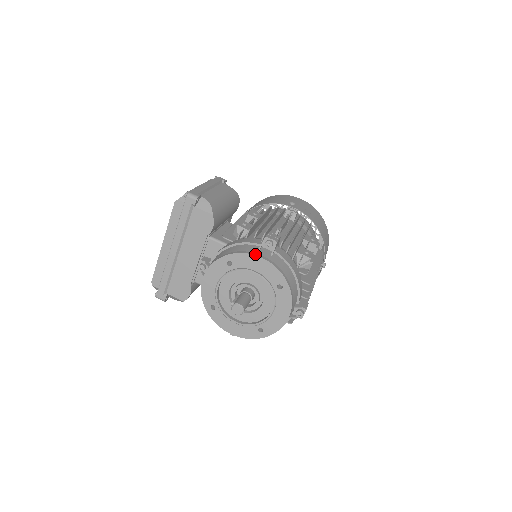
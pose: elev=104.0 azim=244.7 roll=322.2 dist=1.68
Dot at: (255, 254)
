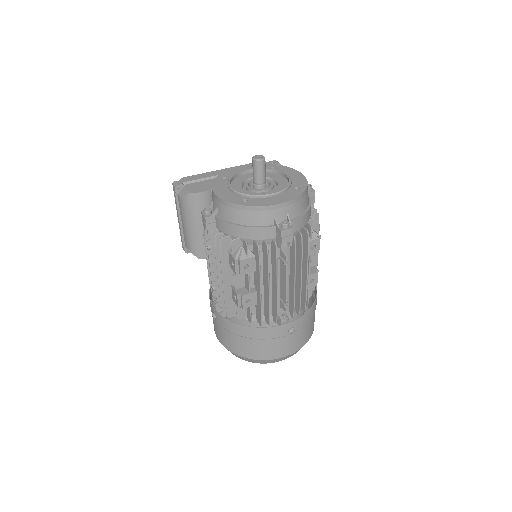
Dot at: (298, 172)
